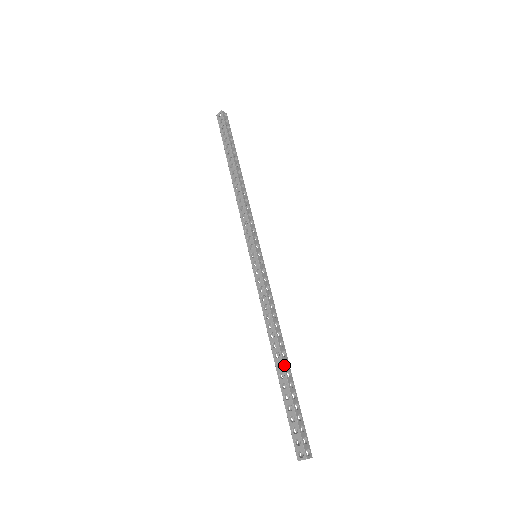
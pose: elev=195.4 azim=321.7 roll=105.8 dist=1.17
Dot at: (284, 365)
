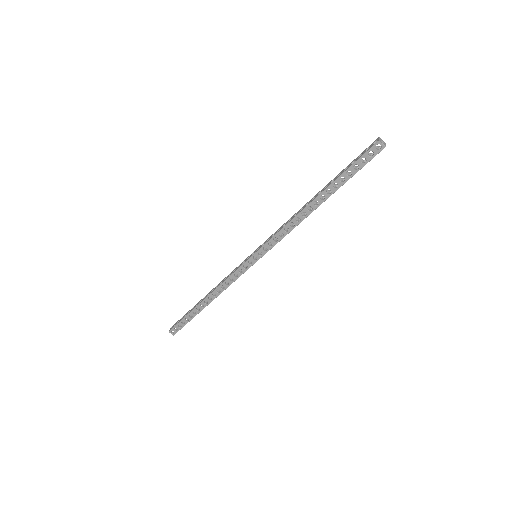
Dot at: occluded
